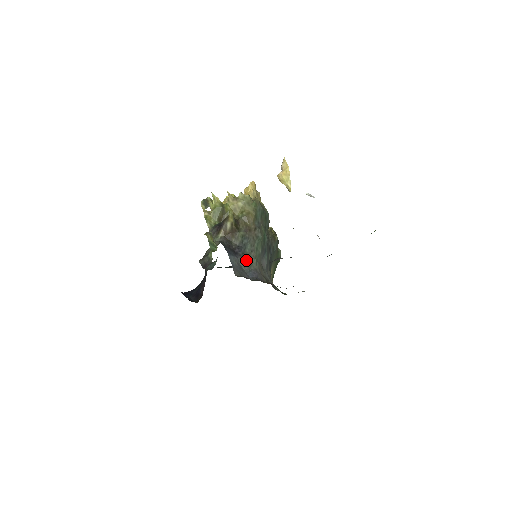
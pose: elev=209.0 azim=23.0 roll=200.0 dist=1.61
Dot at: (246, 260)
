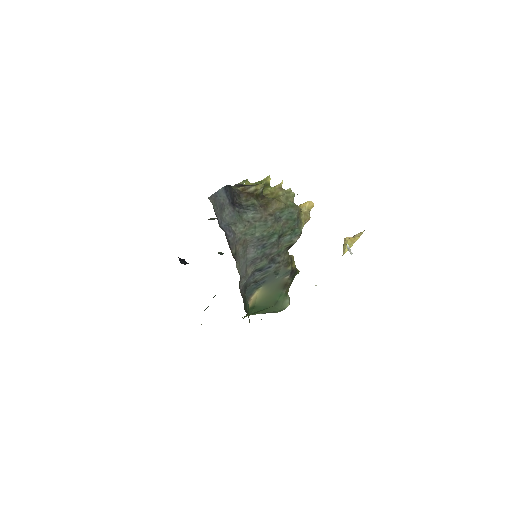
Dot at: (235, 216)
